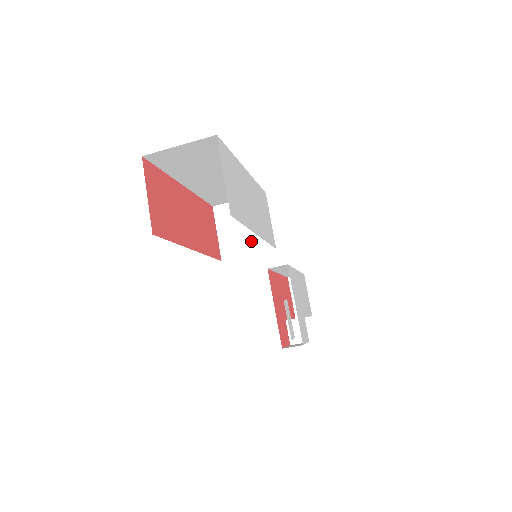
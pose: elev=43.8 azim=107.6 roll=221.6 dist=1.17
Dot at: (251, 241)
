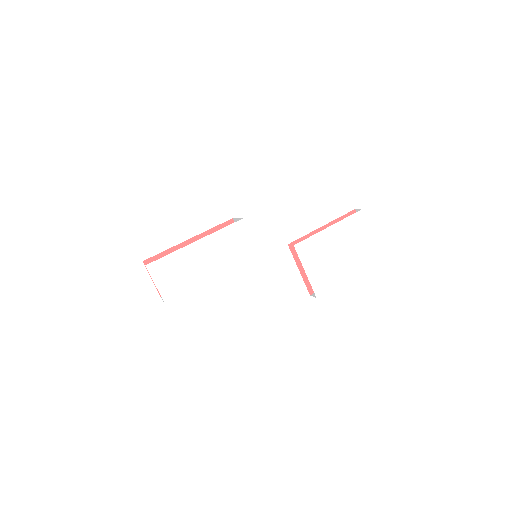
Dot at: occluded
